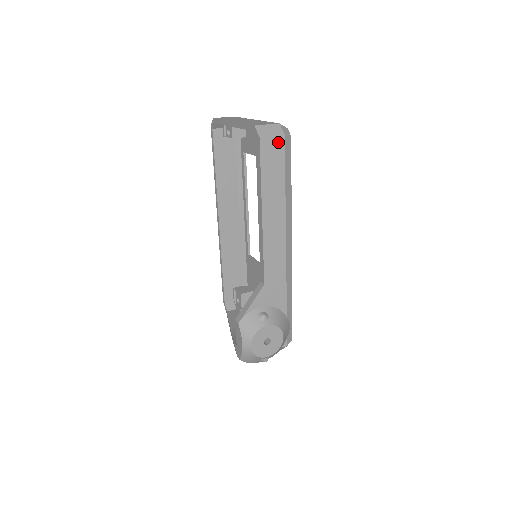
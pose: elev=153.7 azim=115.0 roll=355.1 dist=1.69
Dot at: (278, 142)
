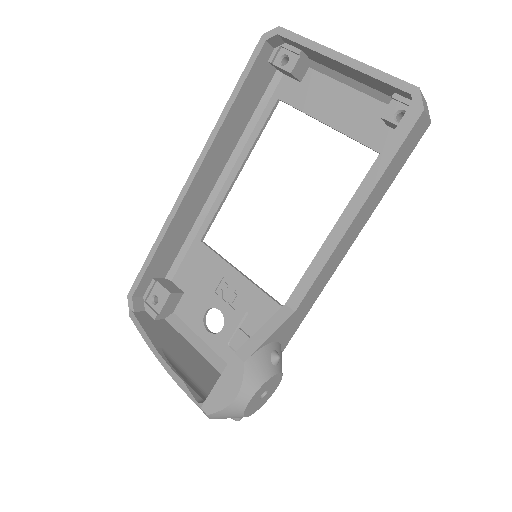
Dot at: (424, 127)
